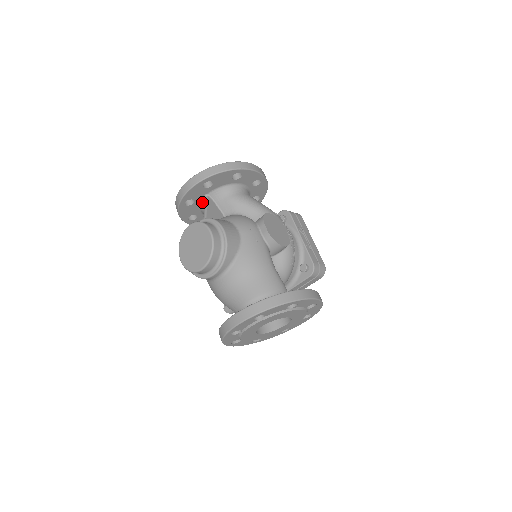
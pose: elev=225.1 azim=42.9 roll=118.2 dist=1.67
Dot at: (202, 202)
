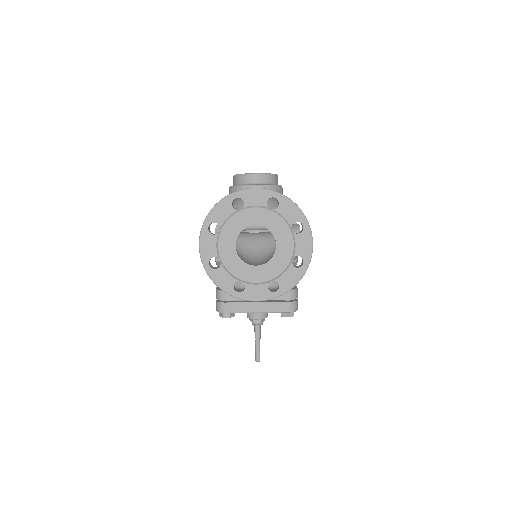
Dot at: occluded
